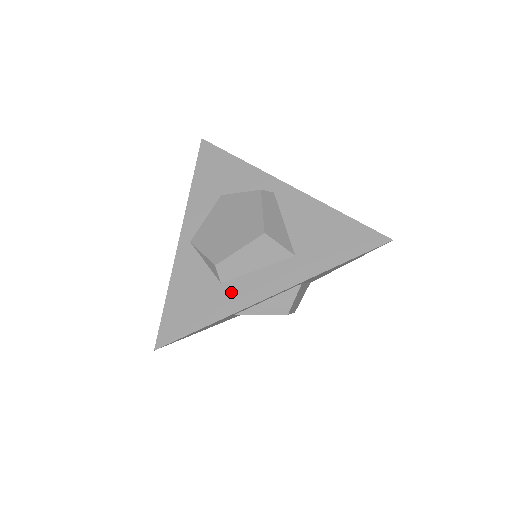
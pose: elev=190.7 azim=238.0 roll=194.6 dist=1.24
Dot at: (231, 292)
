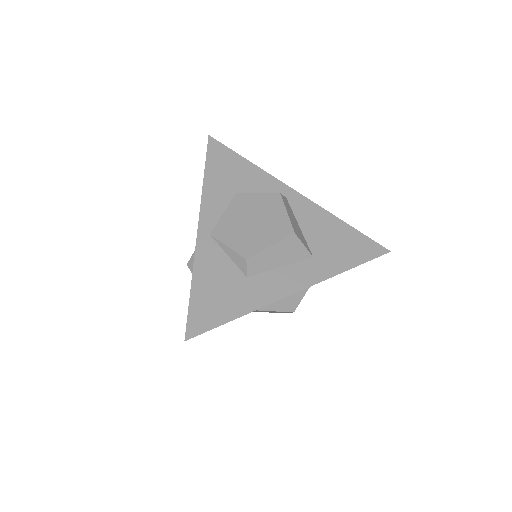
Dot at: (258, 286)
